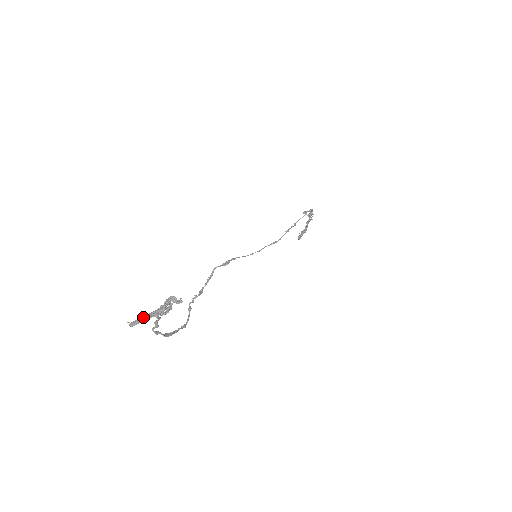
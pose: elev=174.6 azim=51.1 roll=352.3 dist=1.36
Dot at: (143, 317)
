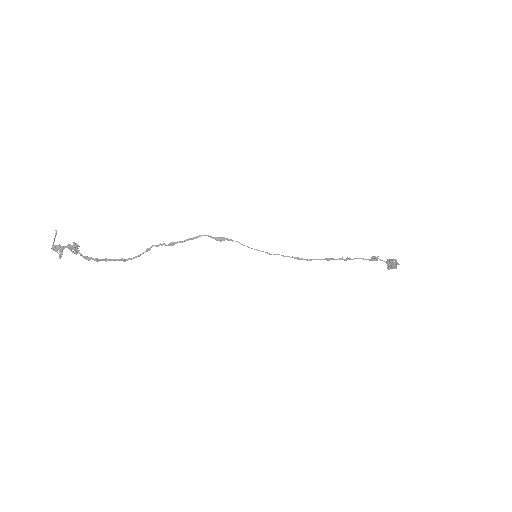
Dot at: occluded
